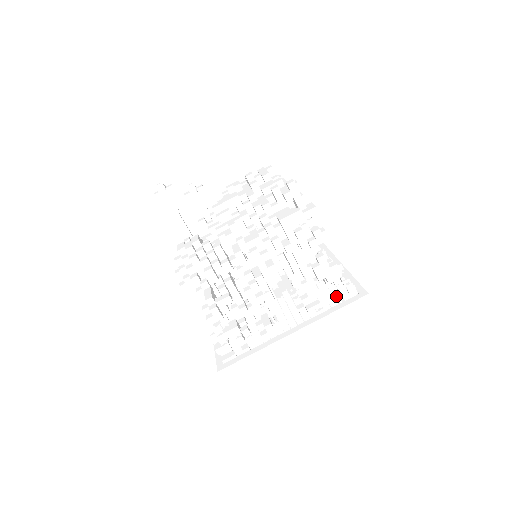
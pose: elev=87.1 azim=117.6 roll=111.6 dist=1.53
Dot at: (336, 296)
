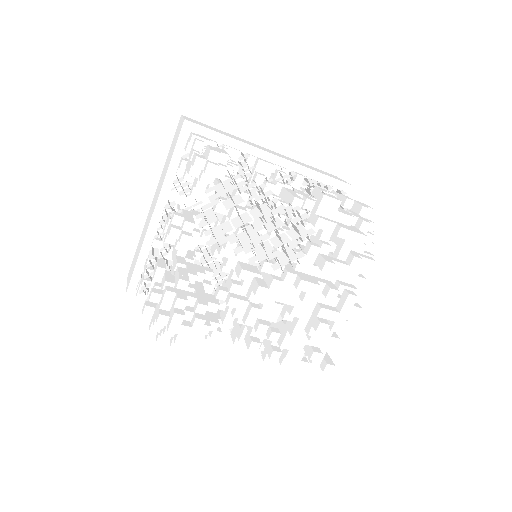
Dot at: occluded
